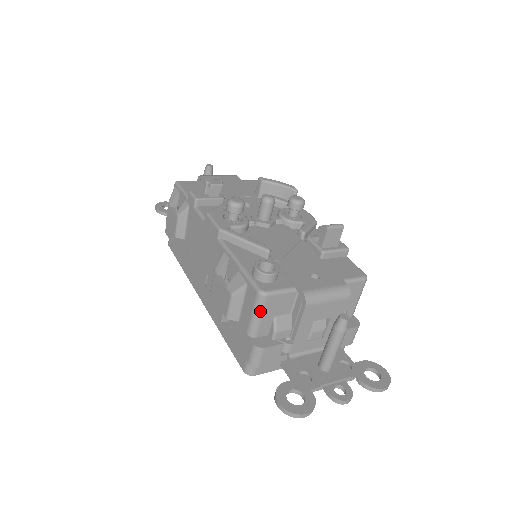
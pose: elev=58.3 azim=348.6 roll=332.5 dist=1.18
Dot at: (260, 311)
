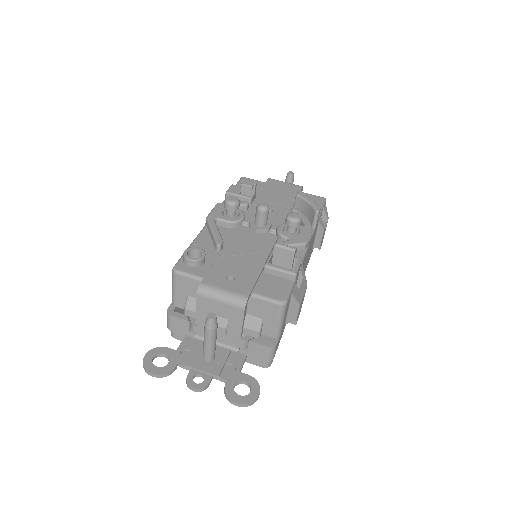
Dot at: (174, 284)
